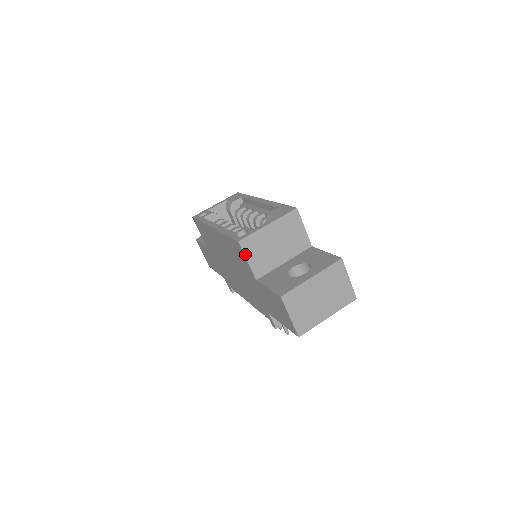
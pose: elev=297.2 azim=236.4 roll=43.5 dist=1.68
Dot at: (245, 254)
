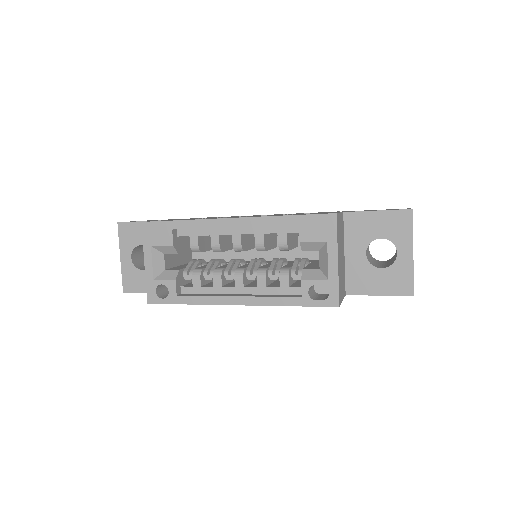
Dot at: (341, 302)
